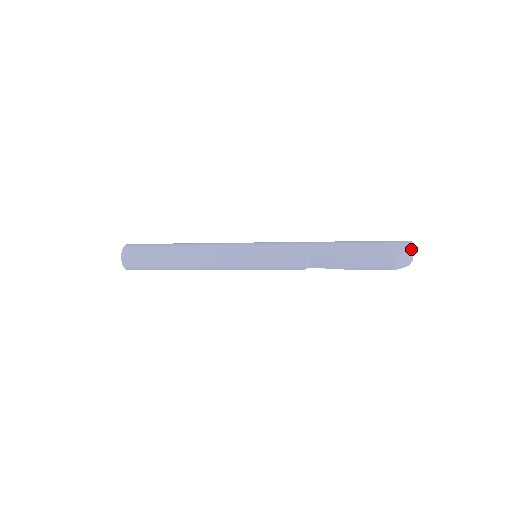
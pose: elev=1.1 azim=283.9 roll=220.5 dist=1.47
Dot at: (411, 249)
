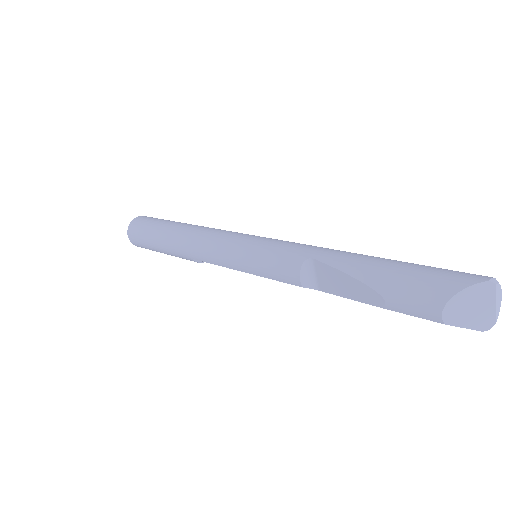
Dot at: (488, 292)
